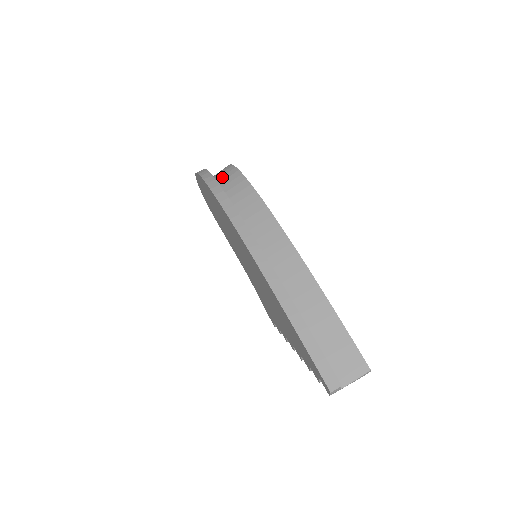
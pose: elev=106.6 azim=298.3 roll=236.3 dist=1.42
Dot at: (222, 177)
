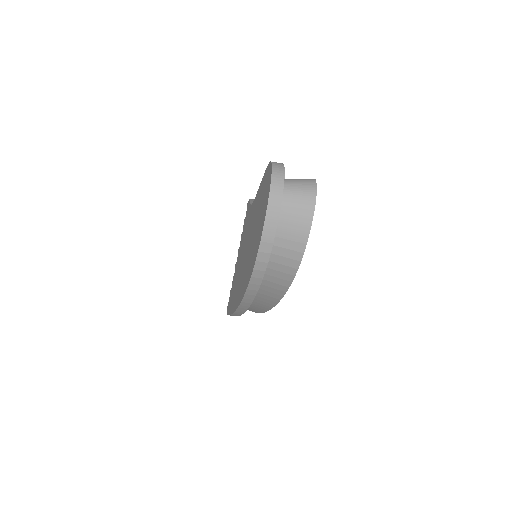
Dot at: (279, 258)
